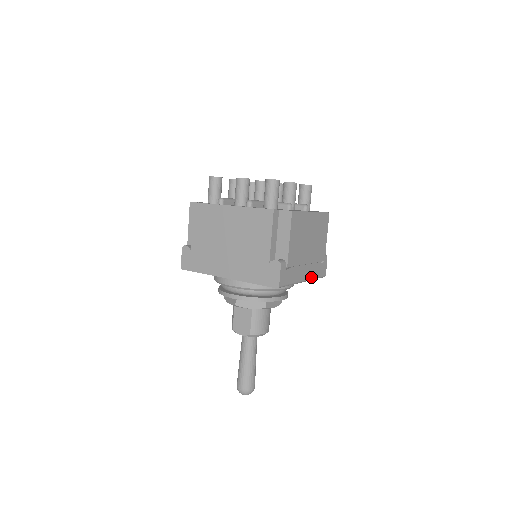
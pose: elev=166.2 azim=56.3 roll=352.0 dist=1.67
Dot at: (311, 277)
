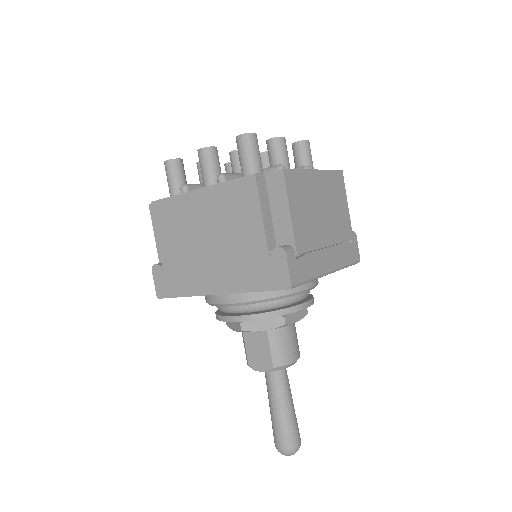
Dot at: (339, 265)
